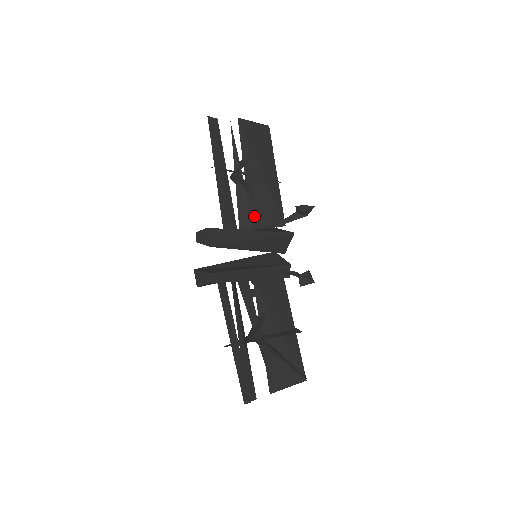
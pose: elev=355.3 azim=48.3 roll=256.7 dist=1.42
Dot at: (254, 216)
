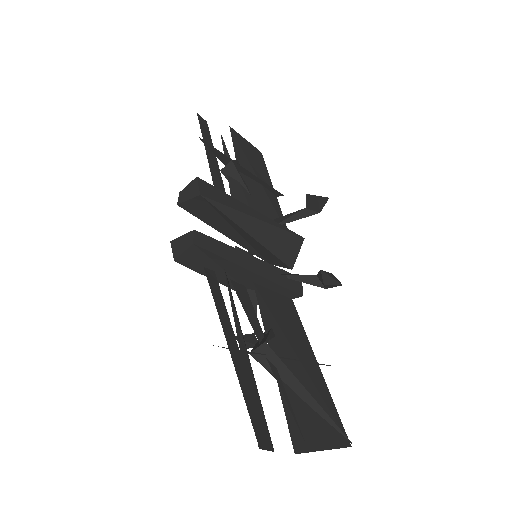
Dot at: occluded
